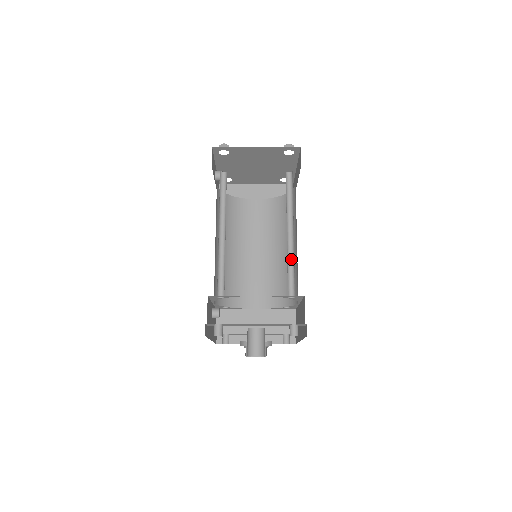
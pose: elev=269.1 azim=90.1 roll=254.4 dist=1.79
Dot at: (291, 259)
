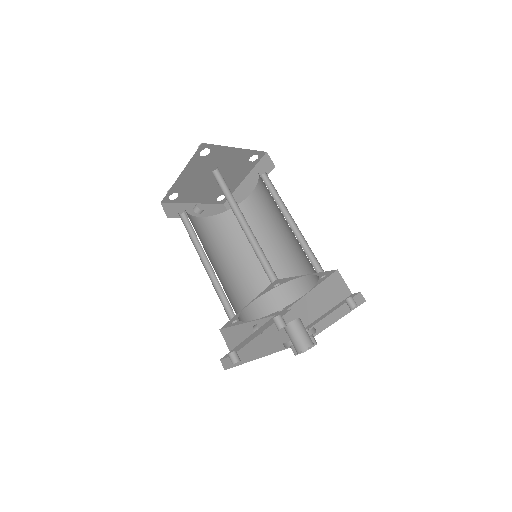
Dot at: (259, 247)
